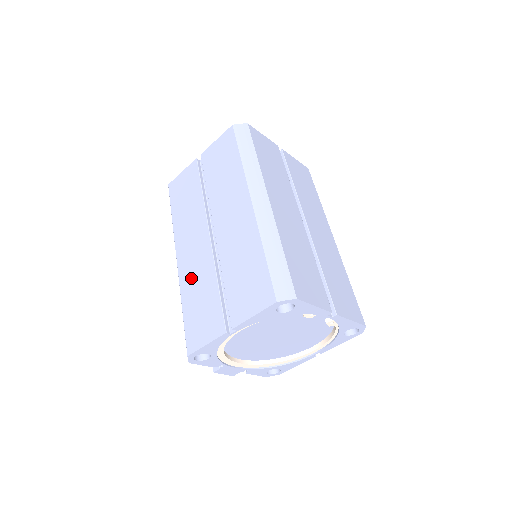
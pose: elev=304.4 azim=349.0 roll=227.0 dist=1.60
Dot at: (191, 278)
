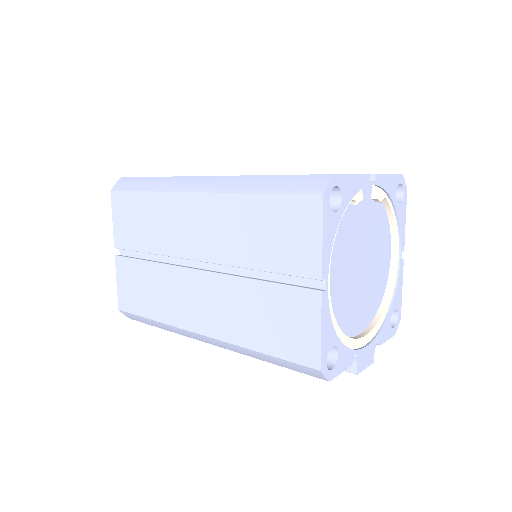
Dot at: (231, 320)
